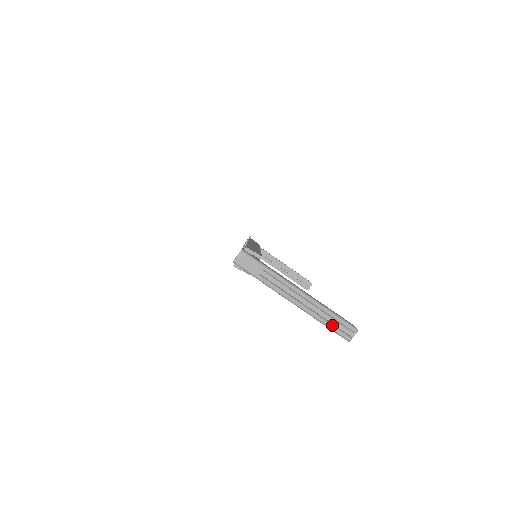
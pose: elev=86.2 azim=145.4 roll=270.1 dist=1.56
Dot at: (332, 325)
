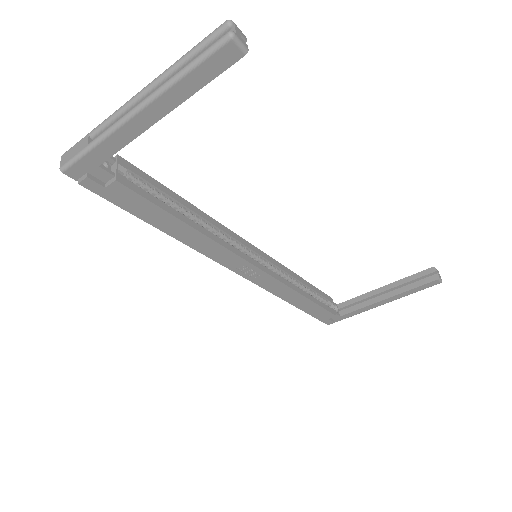
Dot at: (195, 59)
